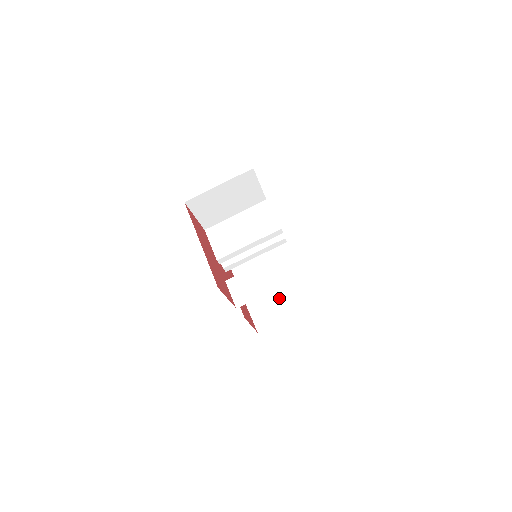
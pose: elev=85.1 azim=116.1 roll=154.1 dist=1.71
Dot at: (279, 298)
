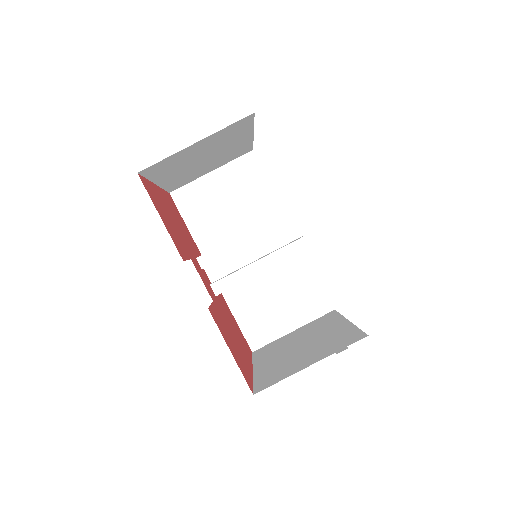
Dot at: (307, 352)
